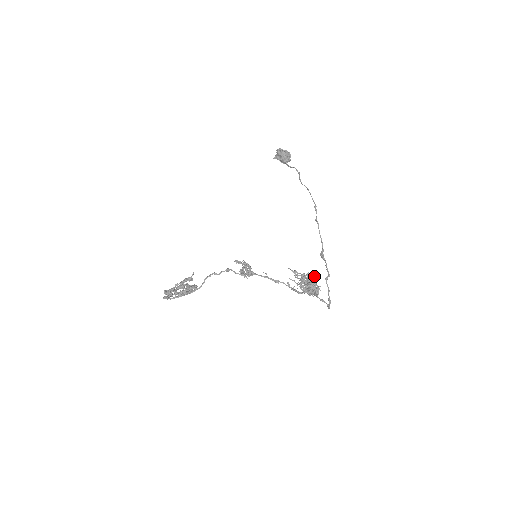
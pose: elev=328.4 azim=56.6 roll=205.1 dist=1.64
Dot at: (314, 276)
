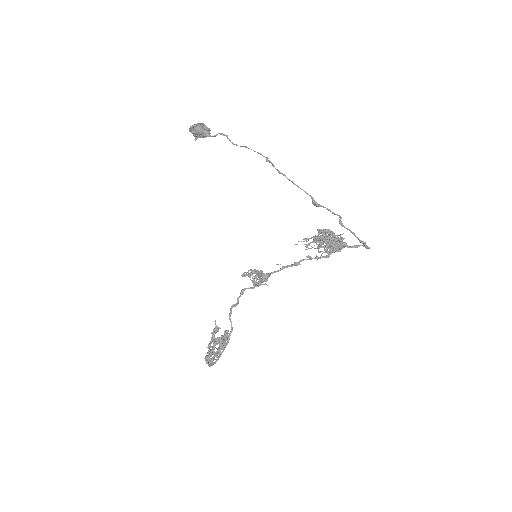
Dot at: (326, 229)
